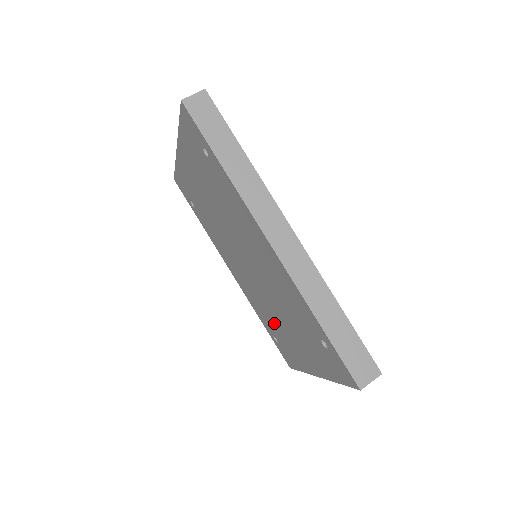
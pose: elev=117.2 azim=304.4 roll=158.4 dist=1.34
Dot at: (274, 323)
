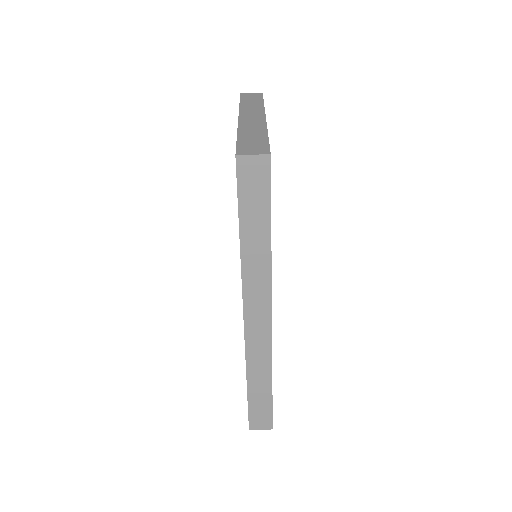
Dot at: occluded
